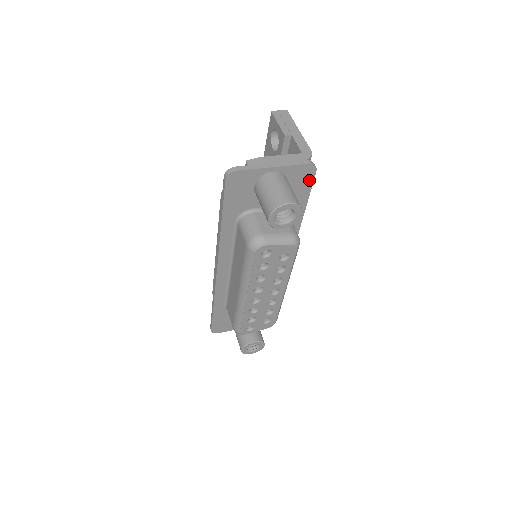
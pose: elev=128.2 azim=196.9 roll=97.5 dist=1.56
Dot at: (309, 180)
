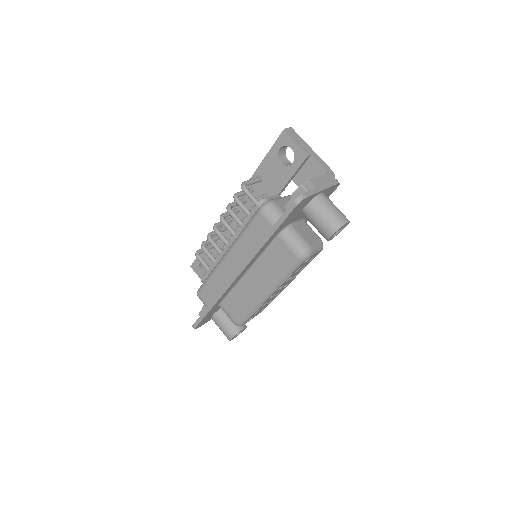
Dot at: (330, 194)
